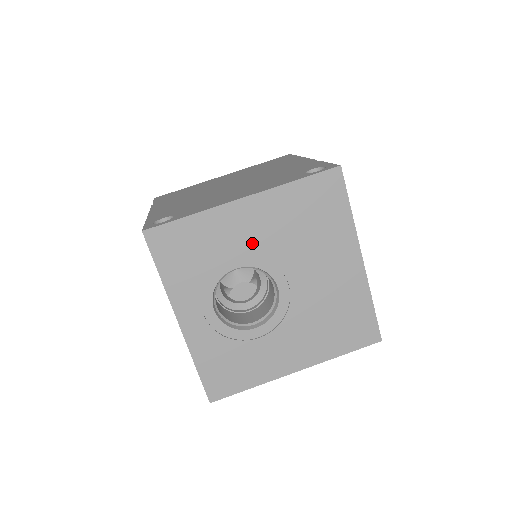
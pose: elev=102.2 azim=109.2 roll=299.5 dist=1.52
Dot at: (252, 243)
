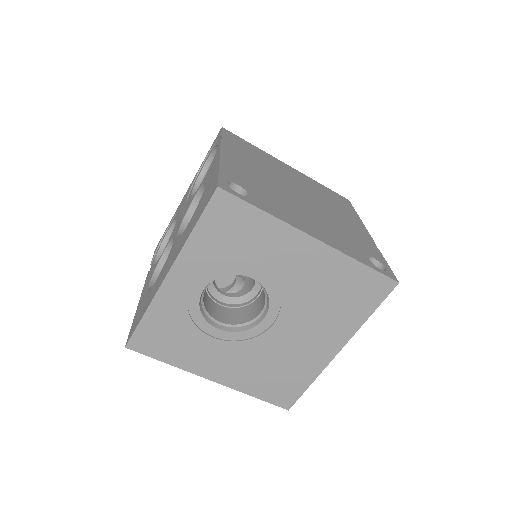
Dot at: (284, 273)
